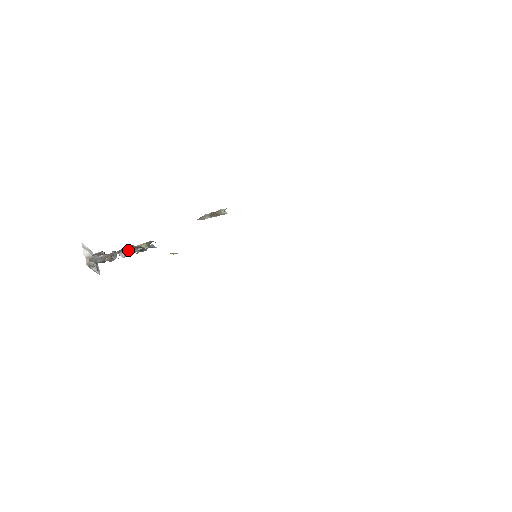
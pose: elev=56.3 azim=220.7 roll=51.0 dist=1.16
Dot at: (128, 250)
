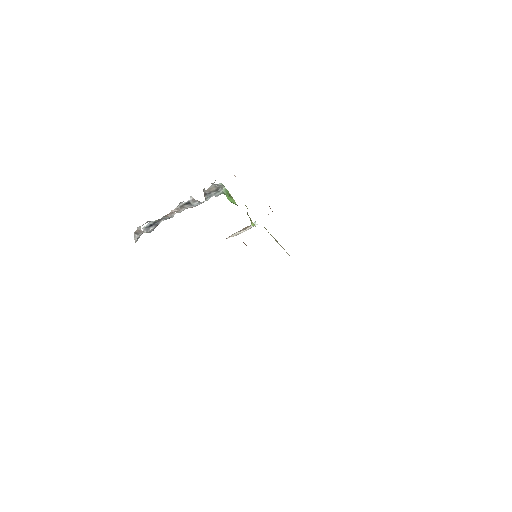
Dot at: occluded
